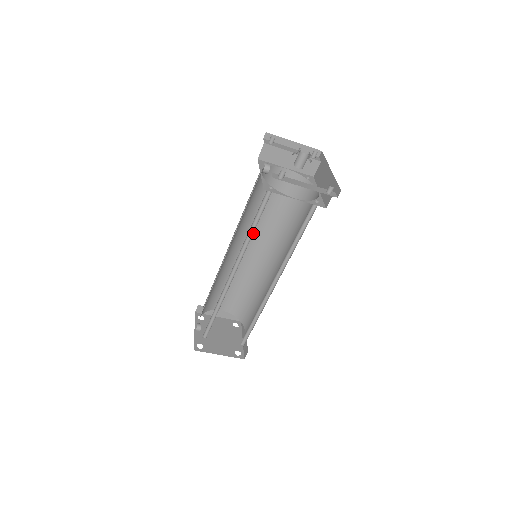
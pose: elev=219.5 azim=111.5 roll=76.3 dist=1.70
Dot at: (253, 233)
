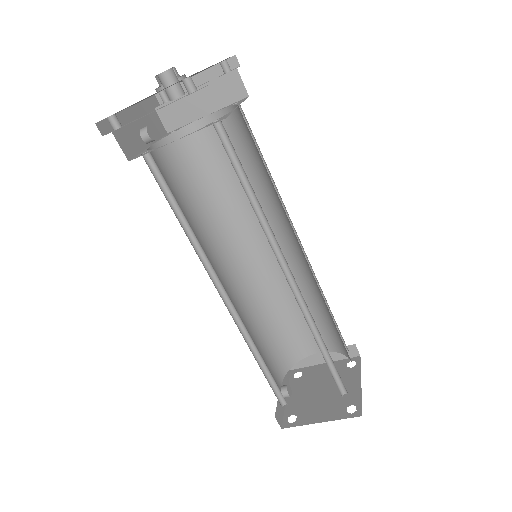
Dot at: (254, 228)
